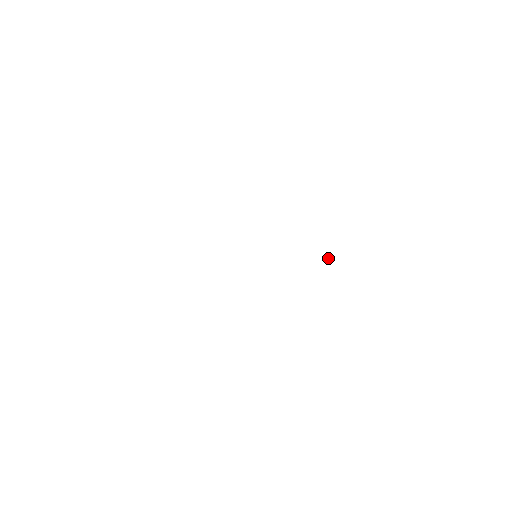
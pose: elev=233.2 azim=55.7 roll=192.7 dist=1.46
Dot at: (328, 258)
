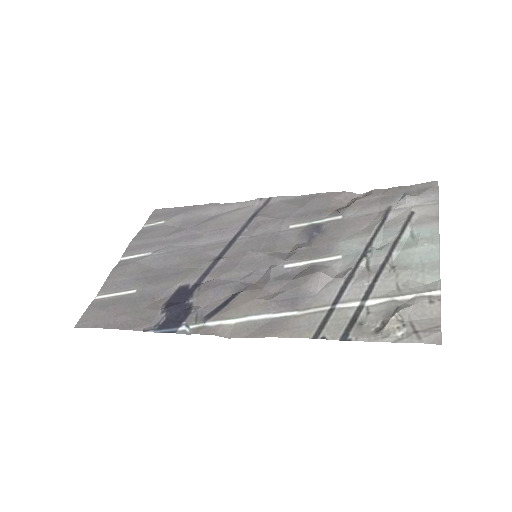
Dot at: (337, 210)
